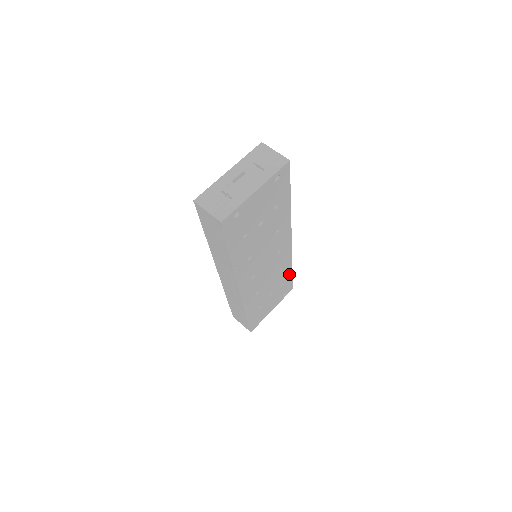
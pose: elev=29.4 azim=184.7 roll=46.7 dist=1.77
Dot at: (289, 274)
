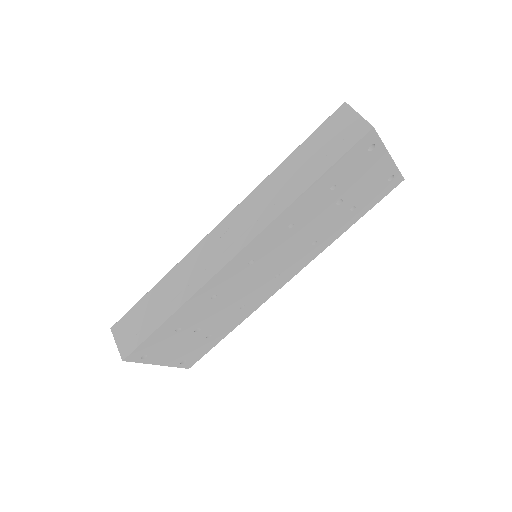
Dot at: (223, 334)
